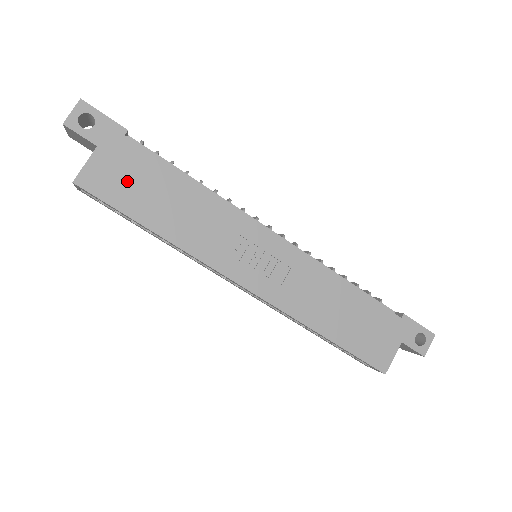
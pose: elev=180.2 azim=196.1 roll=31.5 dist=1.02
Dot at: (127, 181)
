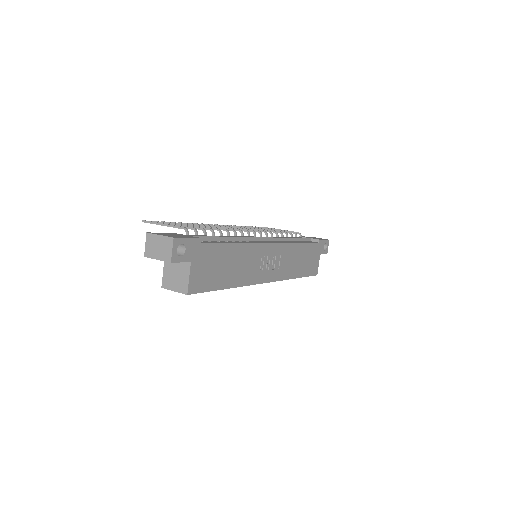
Dot at: (210, 270)
